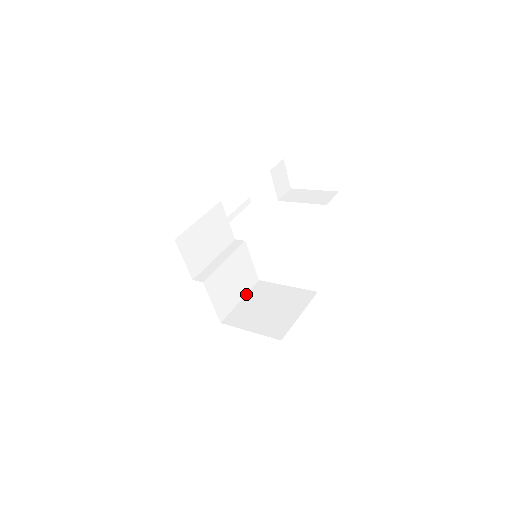
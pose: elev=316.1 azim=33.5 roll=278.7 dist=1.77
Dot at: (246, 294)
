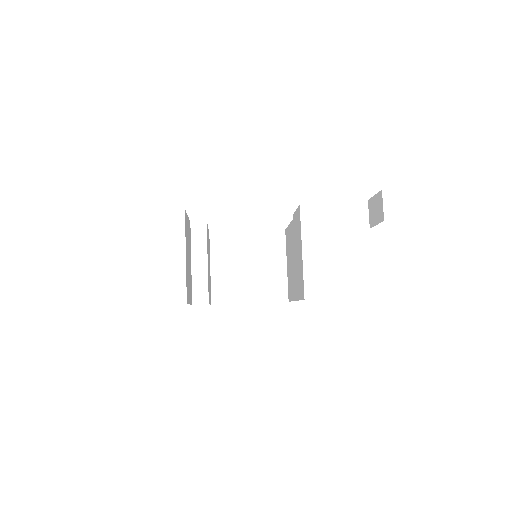
Dot at: (210, 257)
